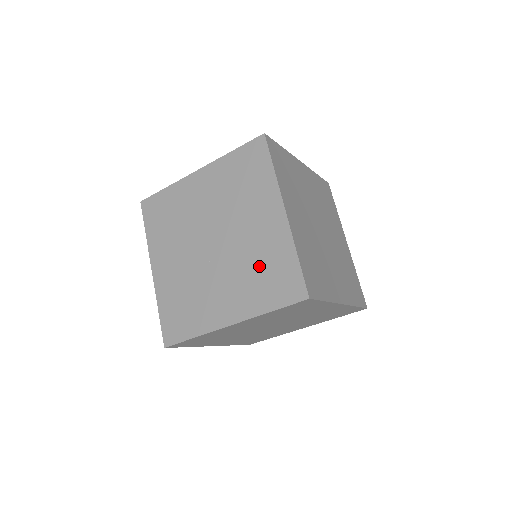
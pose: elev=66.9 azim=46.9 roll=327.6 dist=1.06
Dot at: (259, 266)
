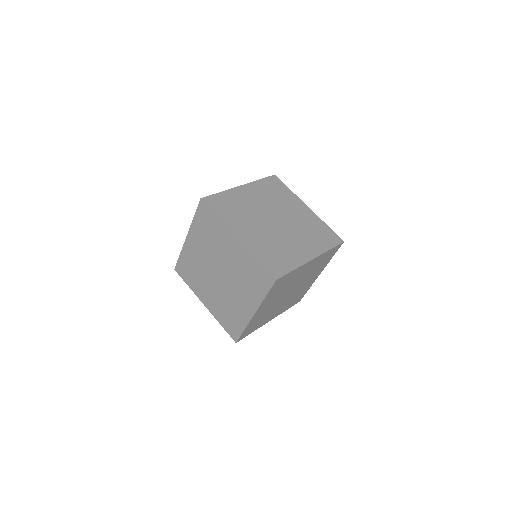
Dot at: (245, 275)
